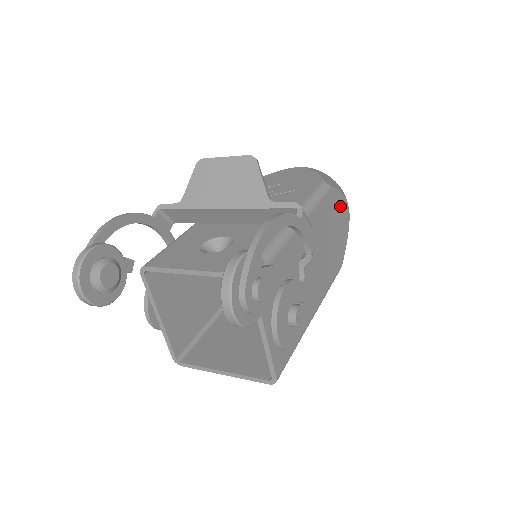
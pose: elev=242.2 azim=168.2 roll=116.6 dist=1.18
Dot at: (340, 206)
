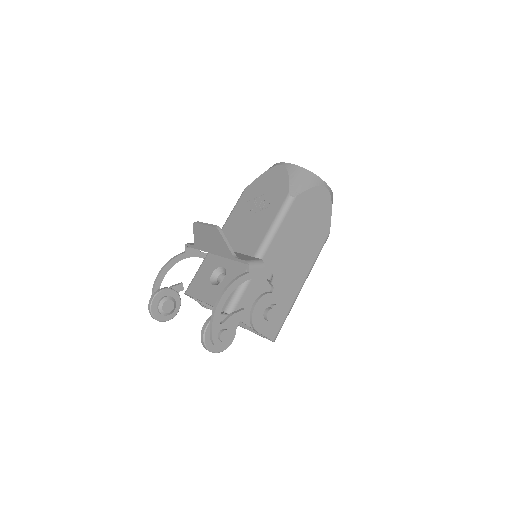
Dot at: (313, 198)
